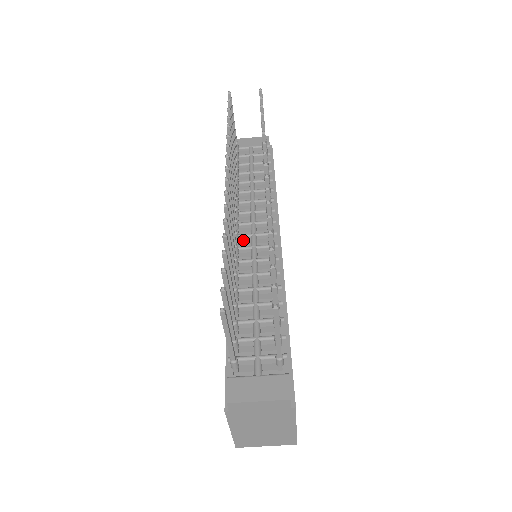
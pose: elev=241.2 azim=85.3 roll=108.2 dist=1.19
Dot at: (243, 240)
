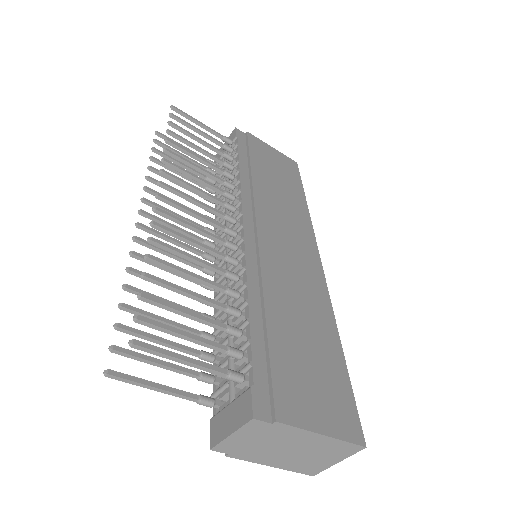
Dot at: occluded
